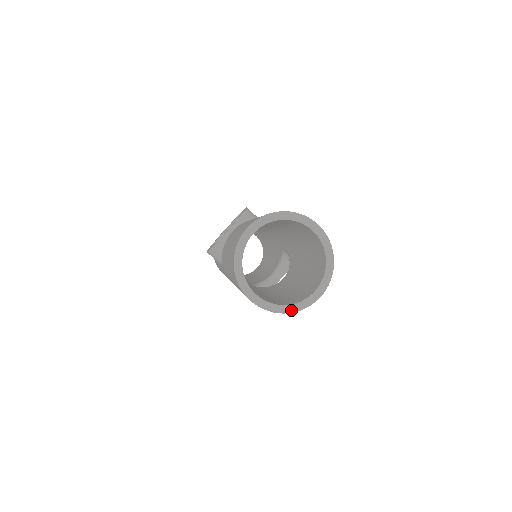
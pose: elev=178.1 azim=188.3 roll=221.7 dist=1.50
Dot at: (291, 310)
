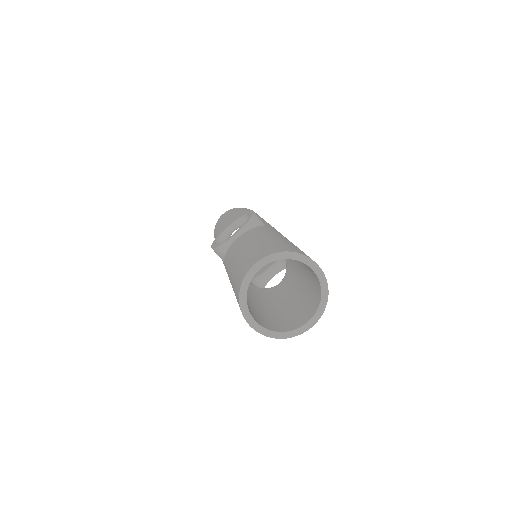
Dot at: (284, 336)
